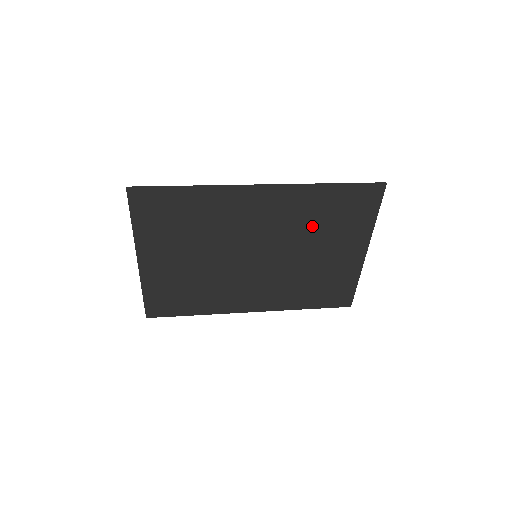
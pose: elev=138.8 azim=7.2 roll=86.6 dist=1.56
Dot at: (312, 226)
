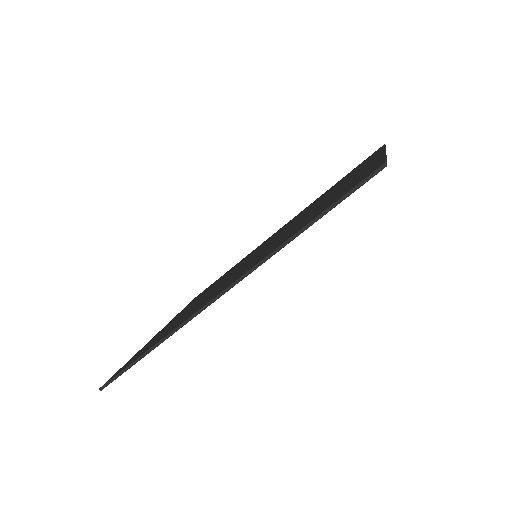
Dot at: occluded
